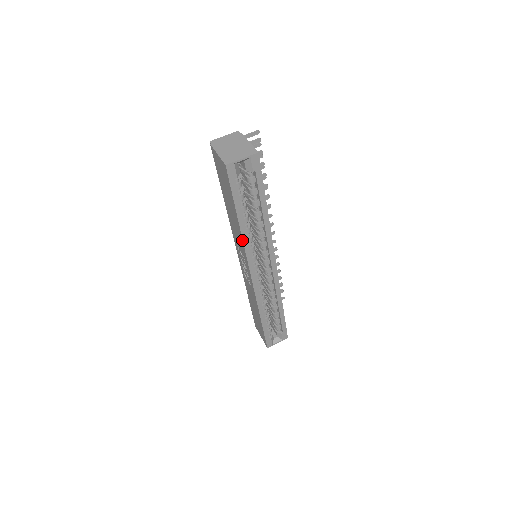
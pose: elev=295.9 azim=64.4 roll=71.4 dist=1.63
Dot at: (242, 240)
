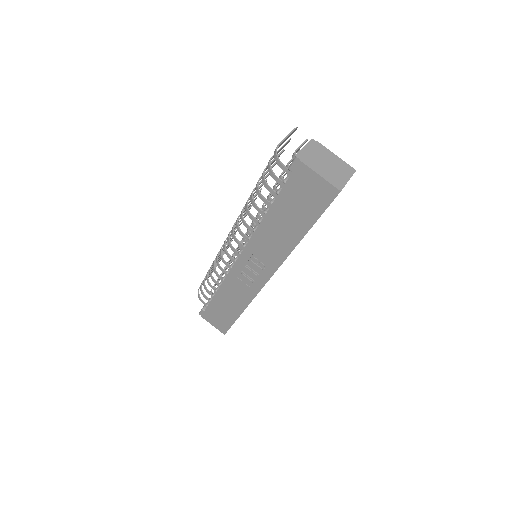
Dot at: (289, 253)
